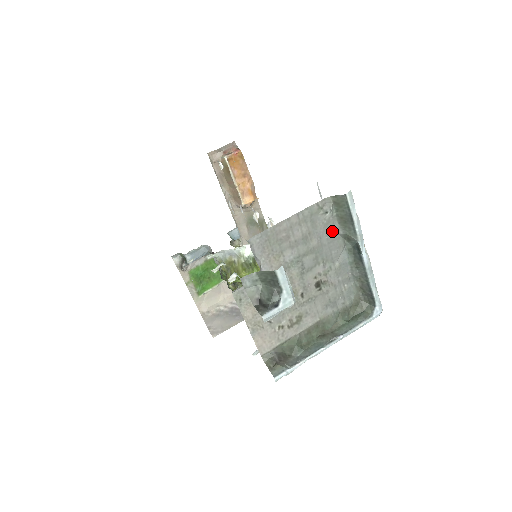
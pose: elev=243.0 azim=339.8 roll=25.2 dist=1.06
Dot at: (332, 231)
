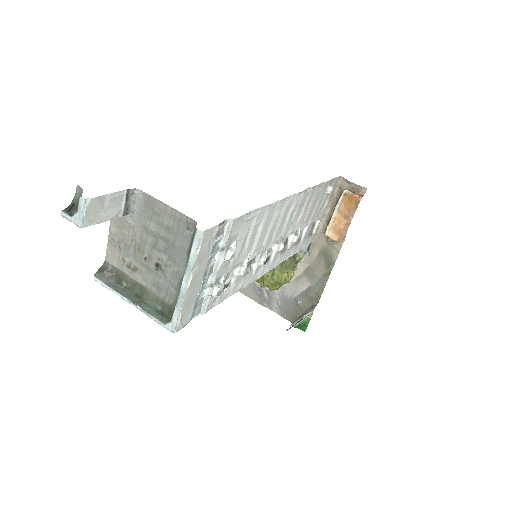
Dot at: (185, 245)
